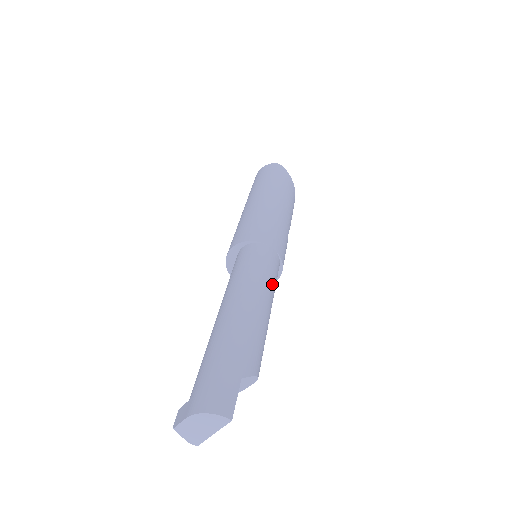
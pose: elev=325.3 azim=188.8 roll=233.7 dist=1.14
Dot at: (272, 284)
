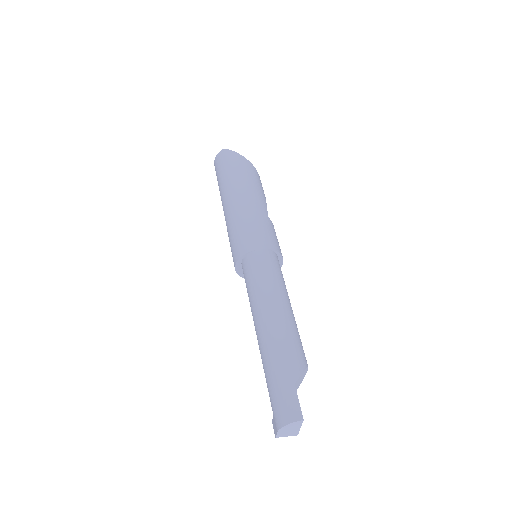
Dot at: (278, 282)
